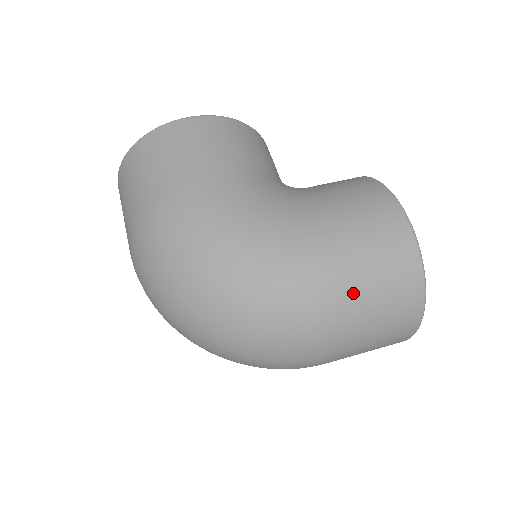
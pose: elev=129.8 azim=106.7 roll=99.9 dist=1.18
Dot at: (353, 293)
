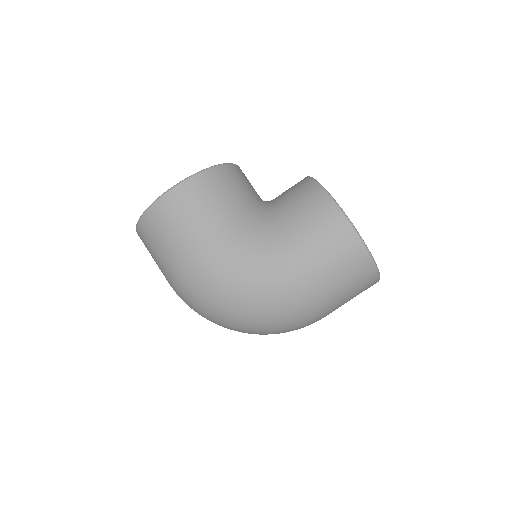
Dot at: (327, 289)
